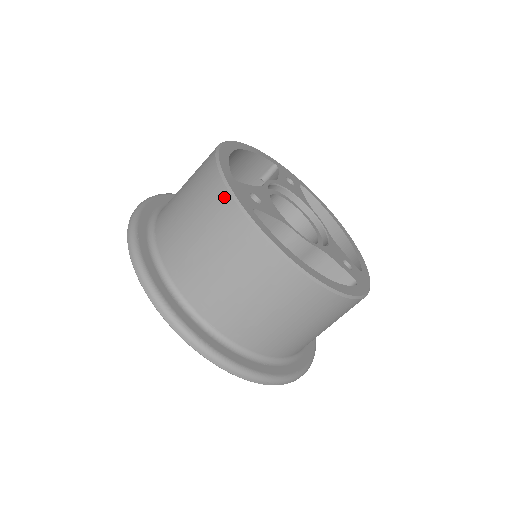
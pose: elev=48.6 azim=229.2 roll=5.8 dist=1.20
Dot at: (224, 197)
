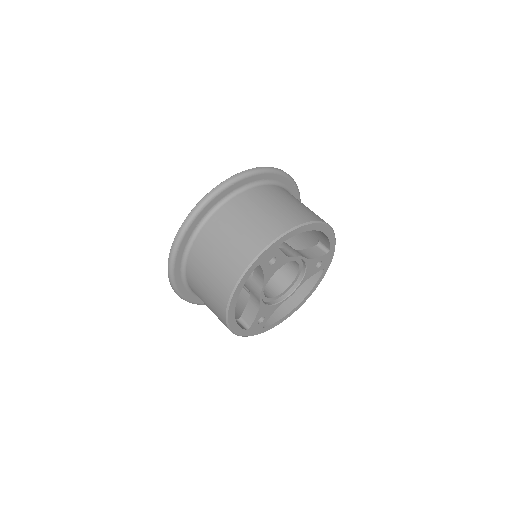
Dot at: (260, 246)
